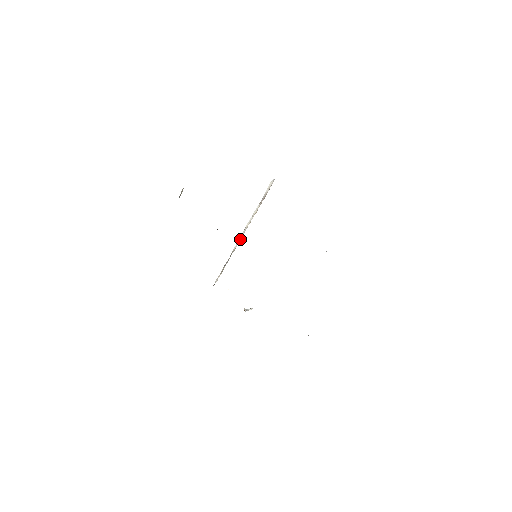
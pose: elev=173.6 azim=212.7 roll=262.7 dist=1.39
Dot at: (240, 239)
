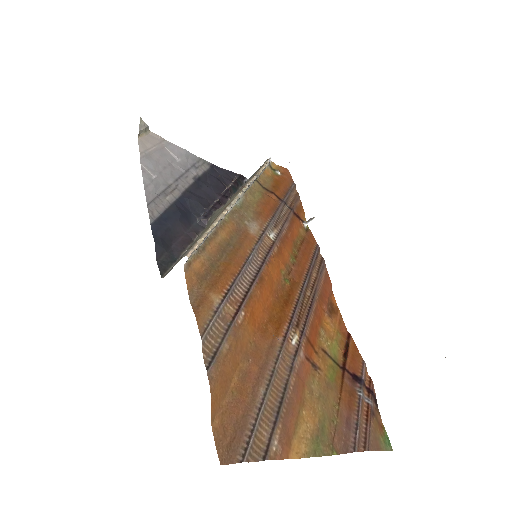
Dot at: (238, 198)
